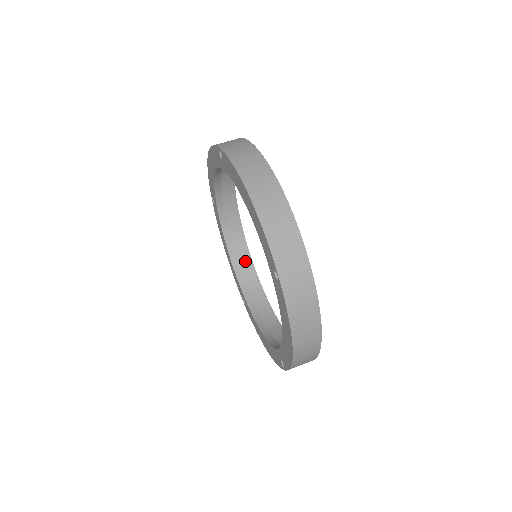
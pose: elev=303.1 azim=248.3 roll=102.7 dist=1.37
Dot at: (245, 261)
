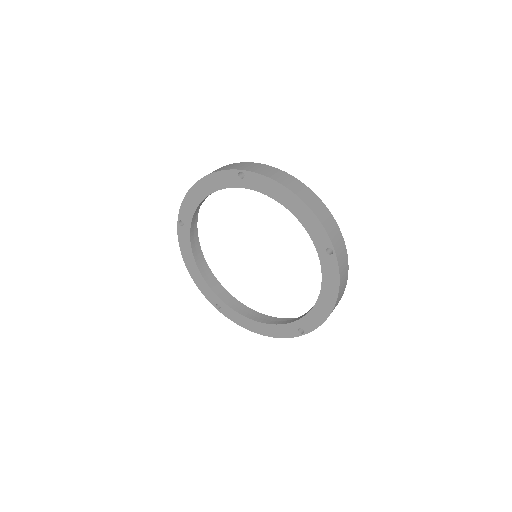
Dot at: (207, 273)
